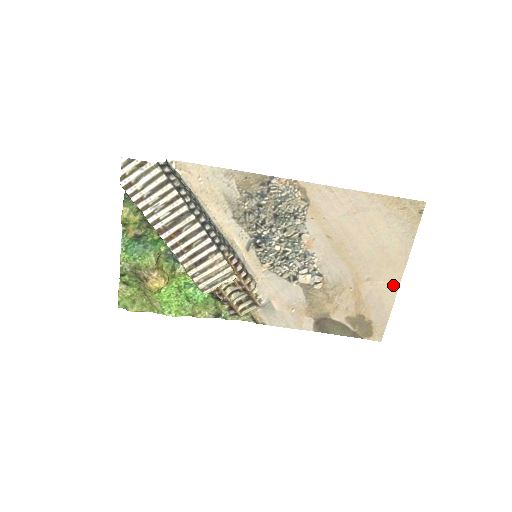
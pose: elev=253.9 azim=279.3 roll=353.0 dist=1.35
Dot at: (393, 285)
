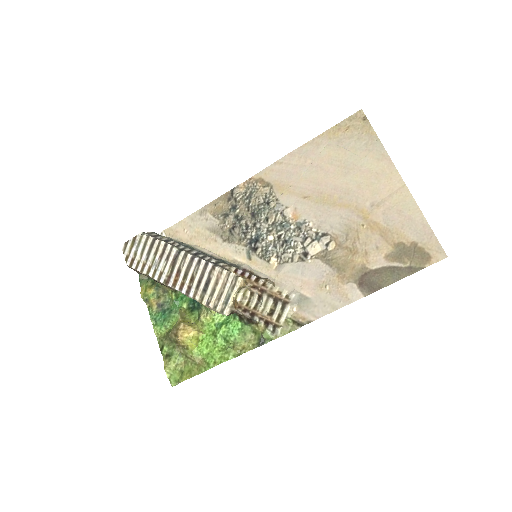
Dot at: (401, 192)
